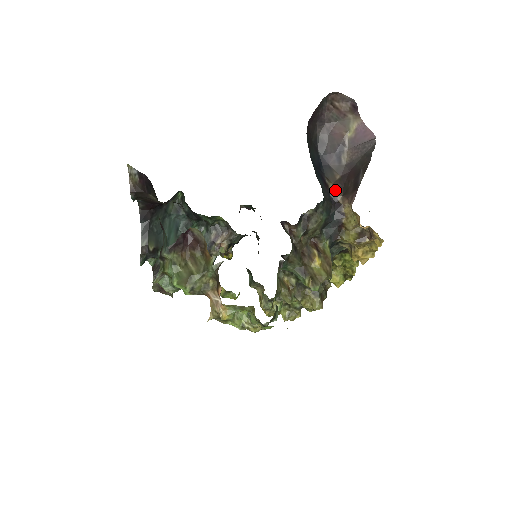
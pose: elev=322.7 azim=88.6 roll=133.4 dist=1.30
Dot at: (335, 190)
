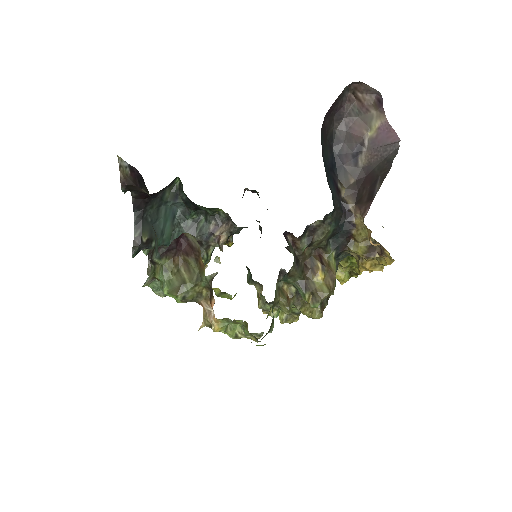
Dot at: (347, 196)
